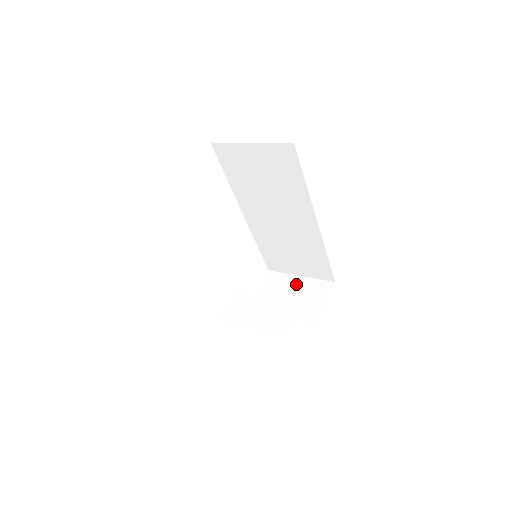
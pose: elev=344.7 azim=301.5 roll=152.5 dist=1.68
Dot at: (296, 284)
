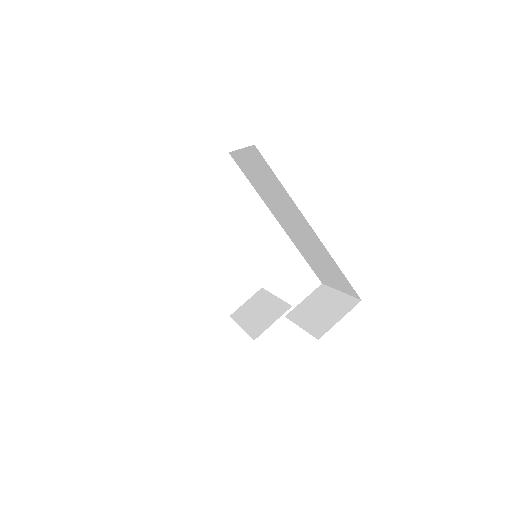
Dot at: (332, 298)
